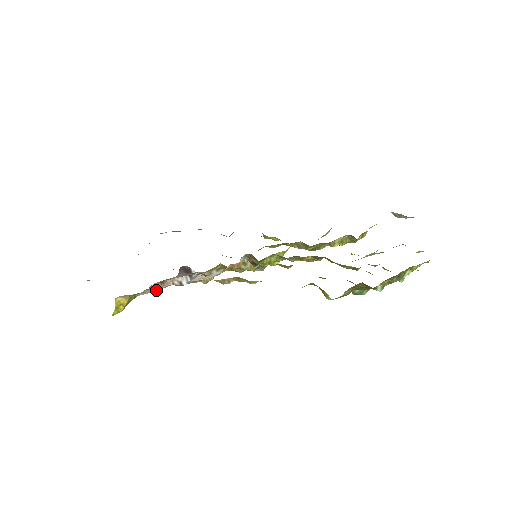
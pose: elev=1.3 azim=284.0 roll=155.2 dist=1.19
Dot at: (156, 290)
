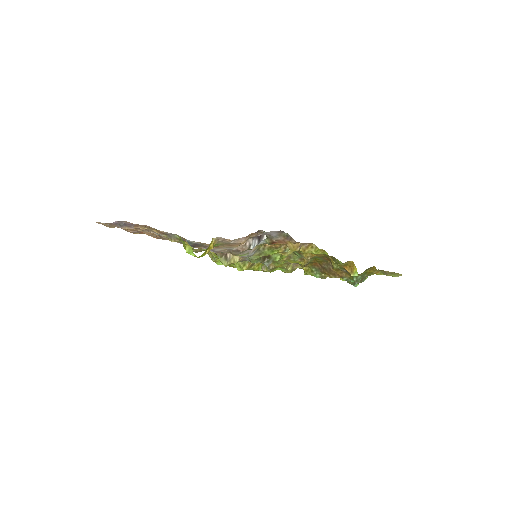
Dot at: (244, 242)
